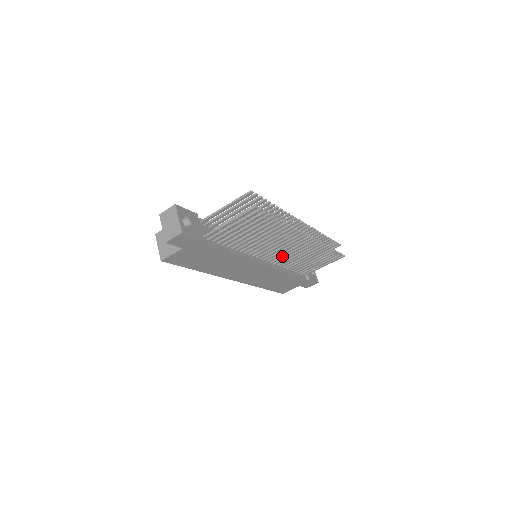
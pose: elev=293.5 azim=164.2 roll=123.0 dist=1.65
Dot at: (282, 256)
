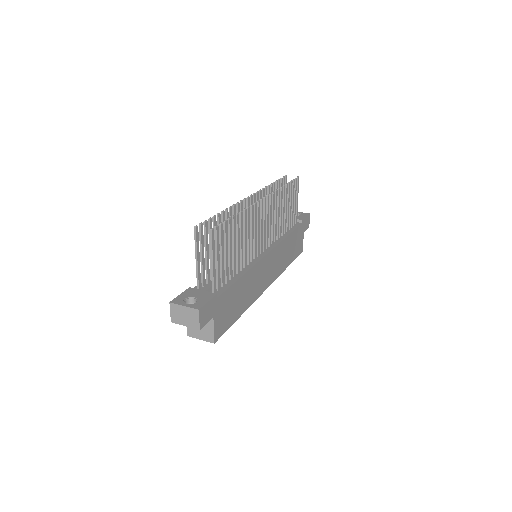
Dot at: (269, 233)
